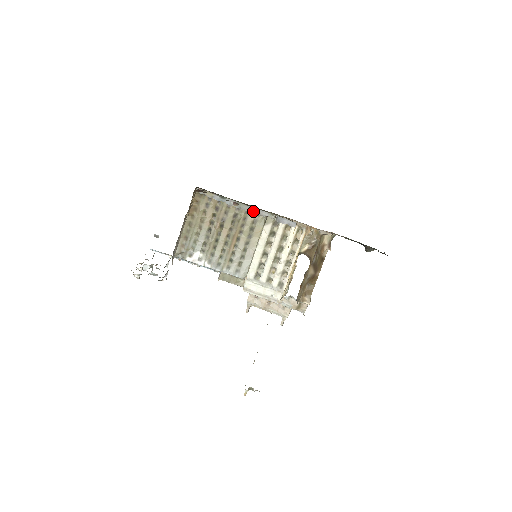
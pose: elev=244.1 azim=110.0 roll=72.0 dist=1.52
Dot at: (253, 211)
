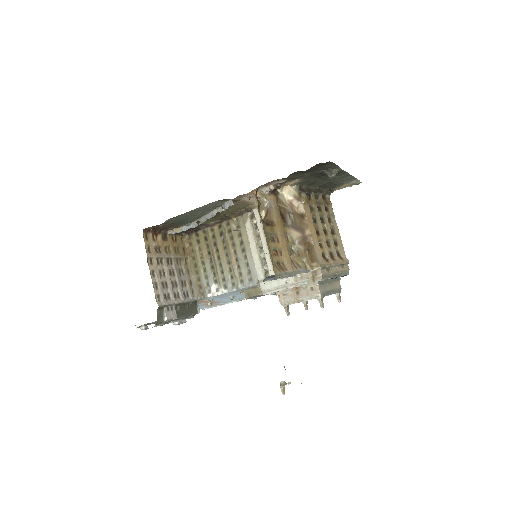
Dot at: (208, 217)
